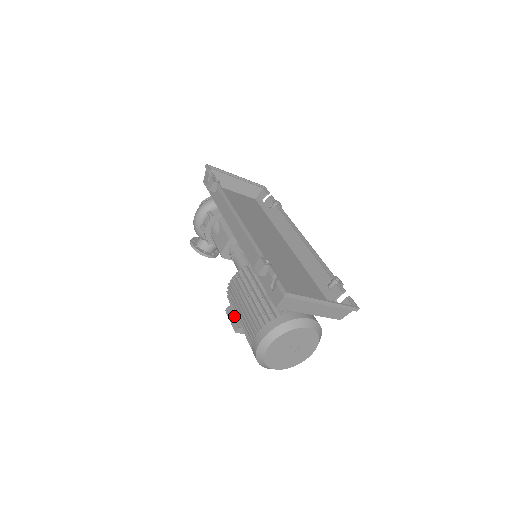
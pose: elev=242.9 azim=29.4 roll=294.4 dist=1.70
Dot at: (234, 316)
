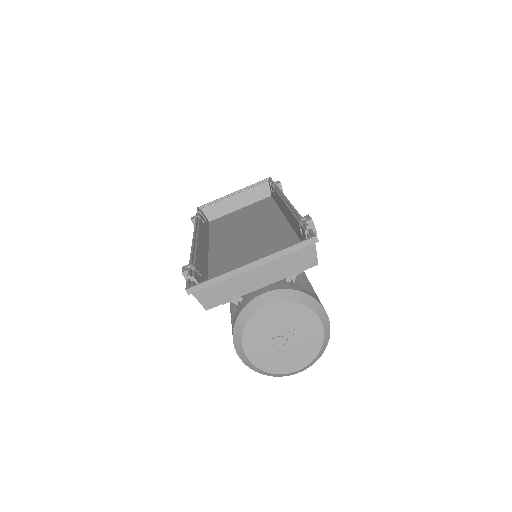
Dot at: occluded
